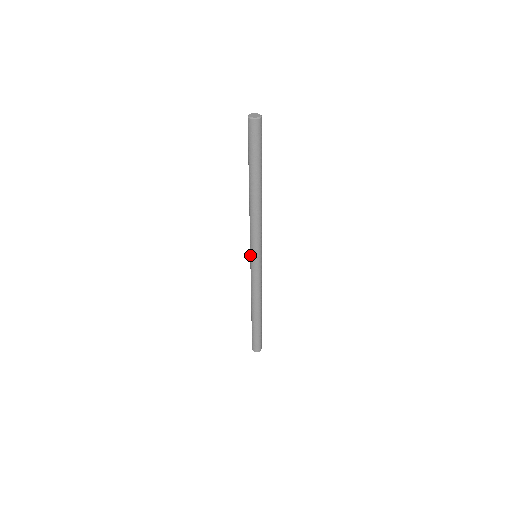
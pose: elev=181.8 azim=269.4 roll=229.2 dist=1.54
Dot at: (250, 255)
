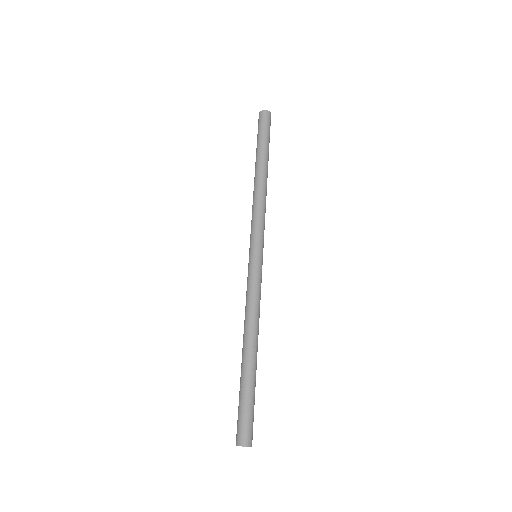
Dot at: (249, 252)
